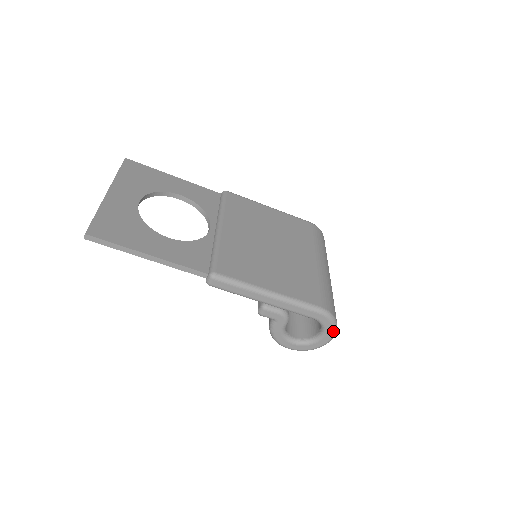
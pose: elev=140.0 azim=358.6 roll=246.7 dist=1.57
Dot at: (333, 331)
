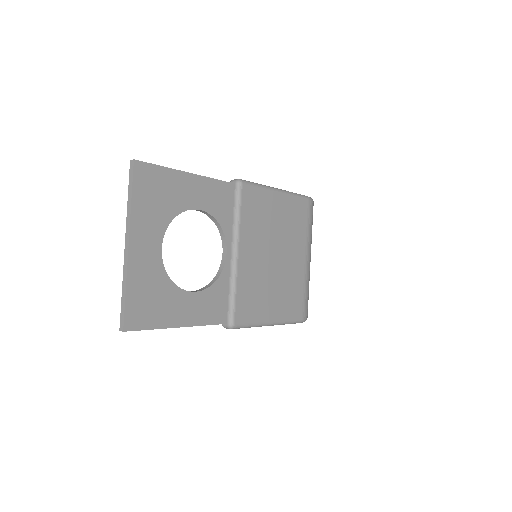
Dot at: occluded
